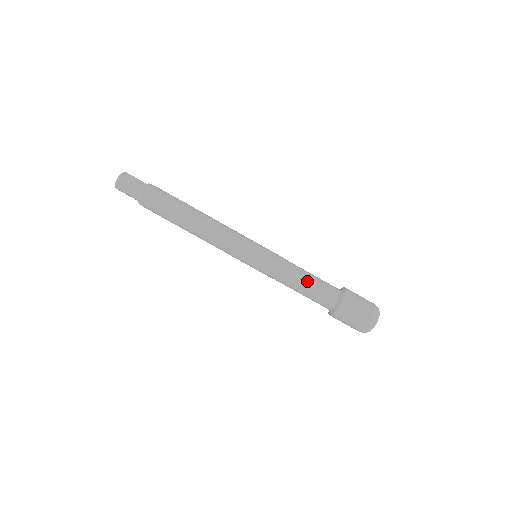
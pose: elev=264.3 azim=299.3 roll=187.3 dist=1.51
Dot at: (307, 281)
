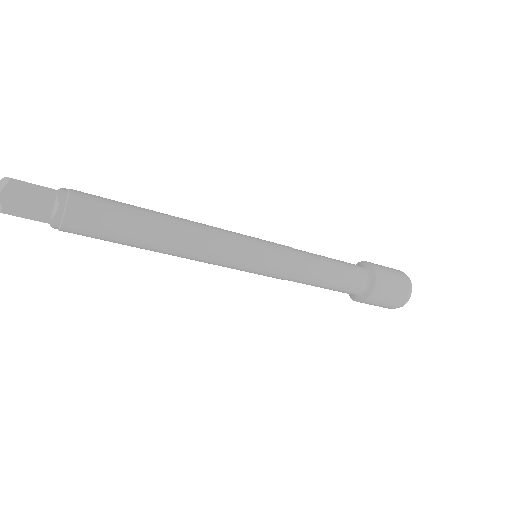
Dot at: occluded
